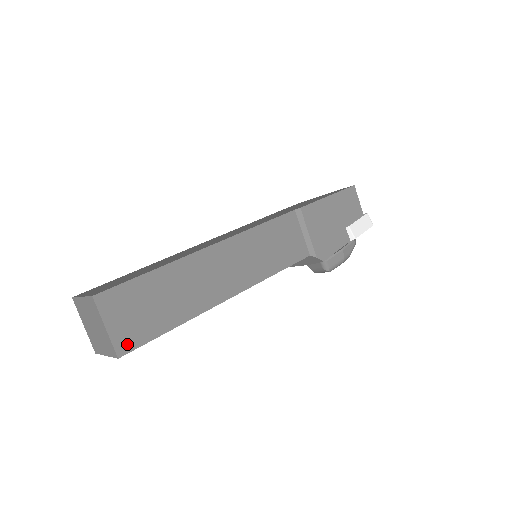
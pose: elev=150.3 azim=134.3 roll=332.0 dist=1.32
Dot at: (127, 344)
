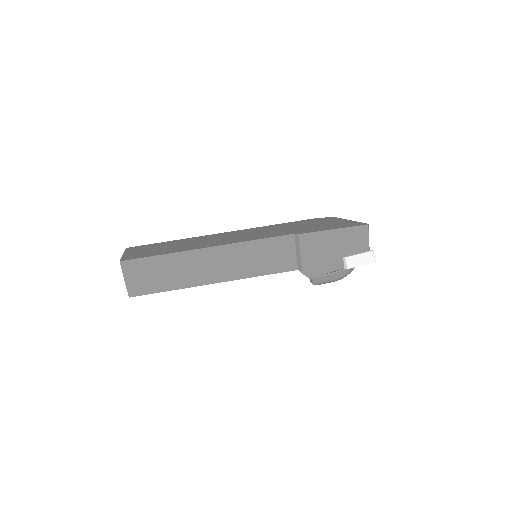
Dot at: (136, 291)
